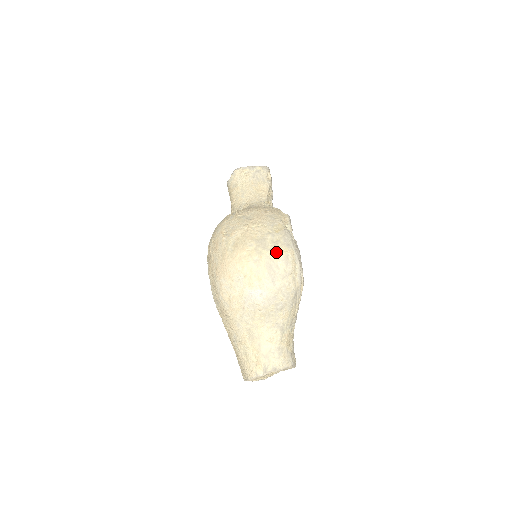
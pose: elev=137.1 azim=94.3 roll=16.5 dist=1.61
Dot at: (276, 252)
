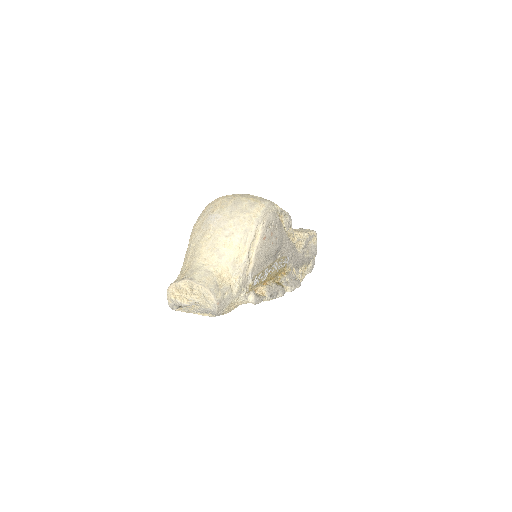
Dot at: (248, 198)
